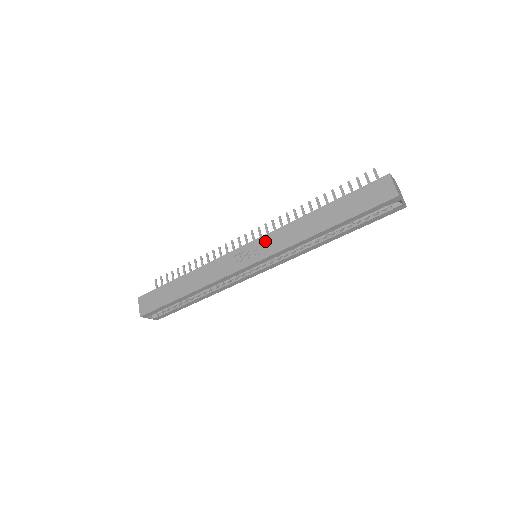
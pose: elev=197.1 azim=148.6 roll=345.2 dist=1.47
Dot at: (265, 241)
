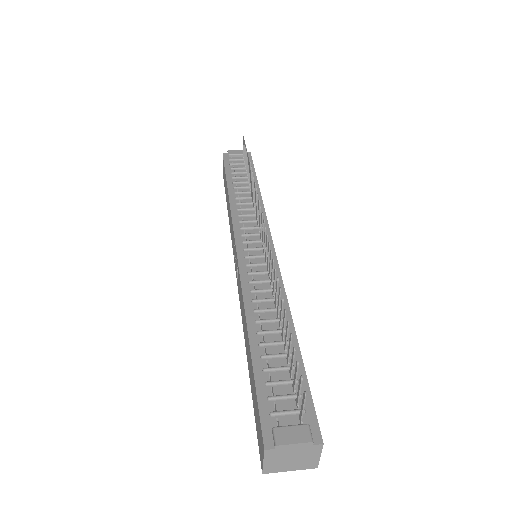
Dot at: (238, 273)
